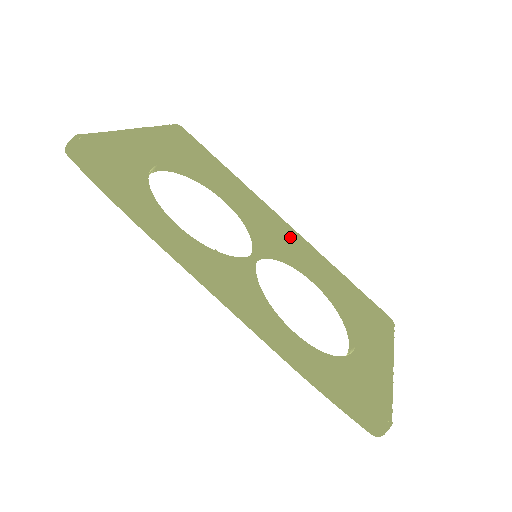
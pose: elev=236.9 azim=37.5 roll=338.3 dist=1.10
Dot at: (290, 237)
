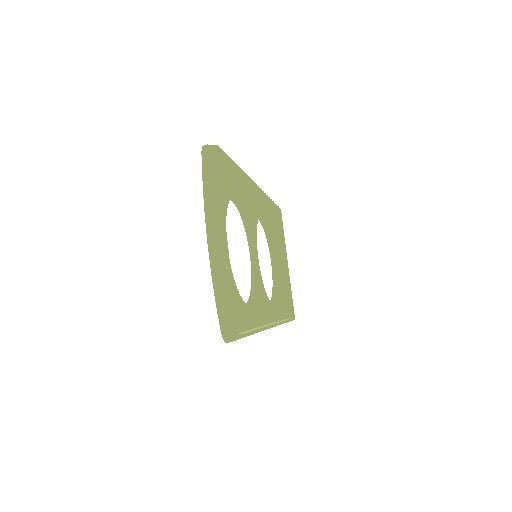
Dot at: (254, 191)
